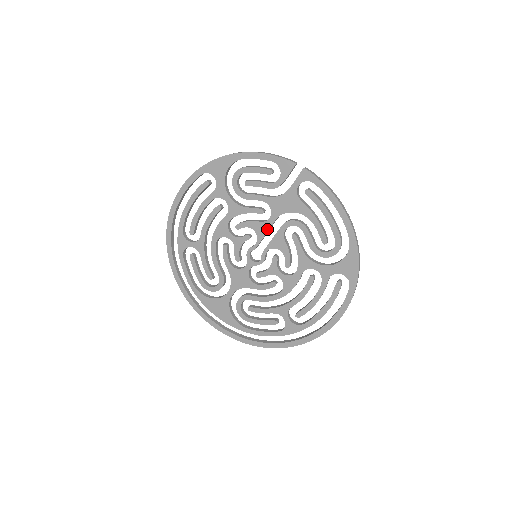
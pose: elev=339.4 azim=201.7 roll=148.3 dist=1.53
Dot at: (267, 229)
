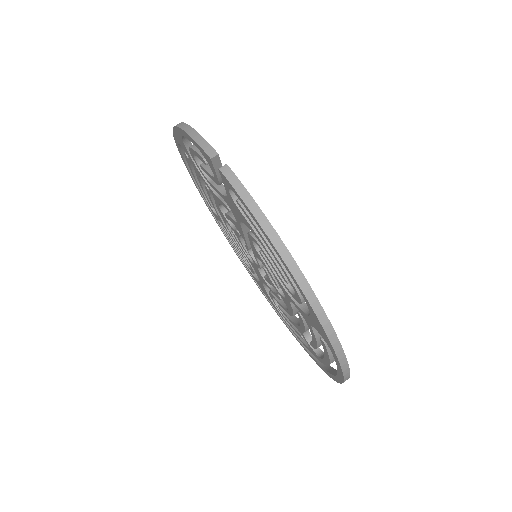
Dot at: (242, 232)
